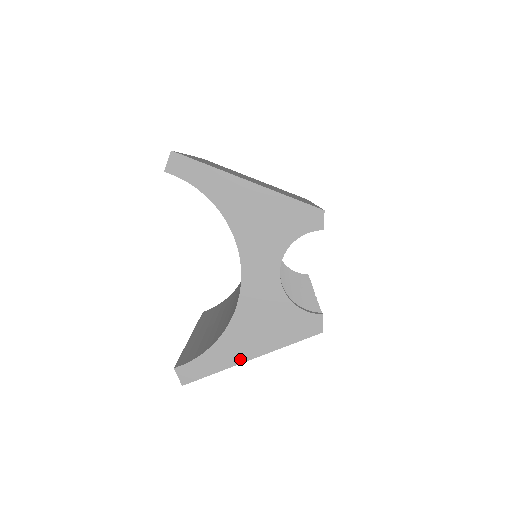
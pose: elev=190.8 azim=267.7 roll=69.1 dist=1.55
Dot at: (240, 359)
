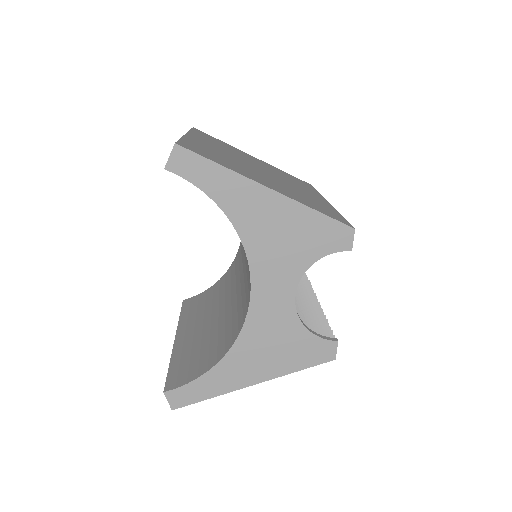
Dot at: (240, 384)
